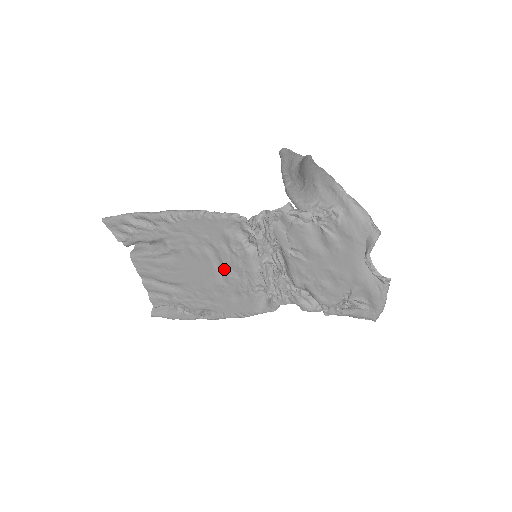
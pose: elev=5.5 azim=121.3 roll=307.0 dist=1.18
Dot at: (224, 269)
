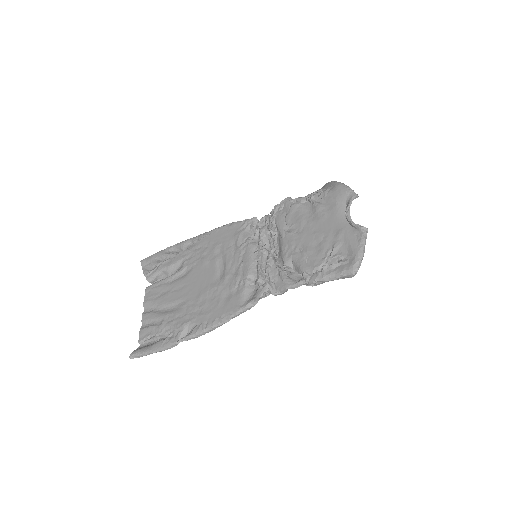
Dot at: (225, 270)
